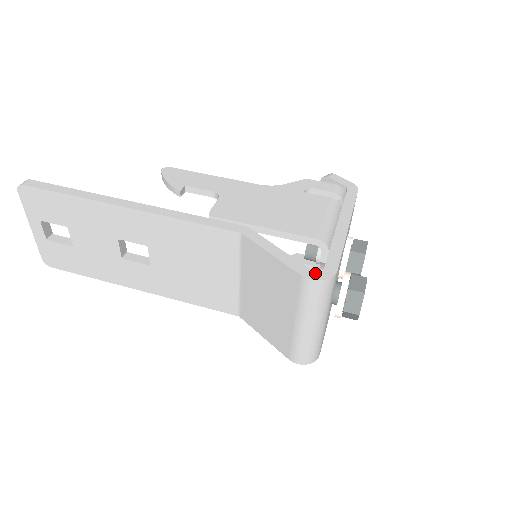
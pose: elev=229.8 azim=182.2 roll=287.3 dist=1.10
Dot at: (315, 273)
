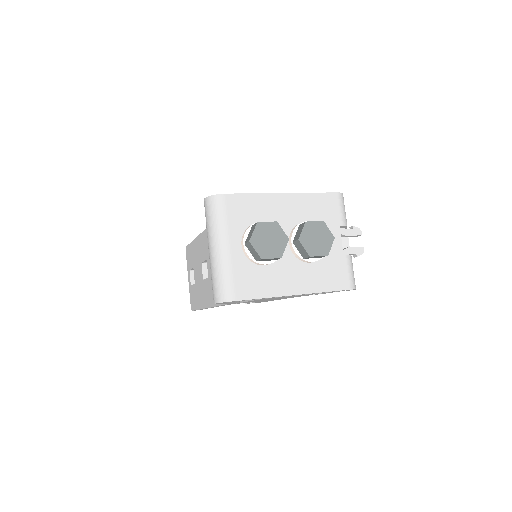
Dot at: occluded
